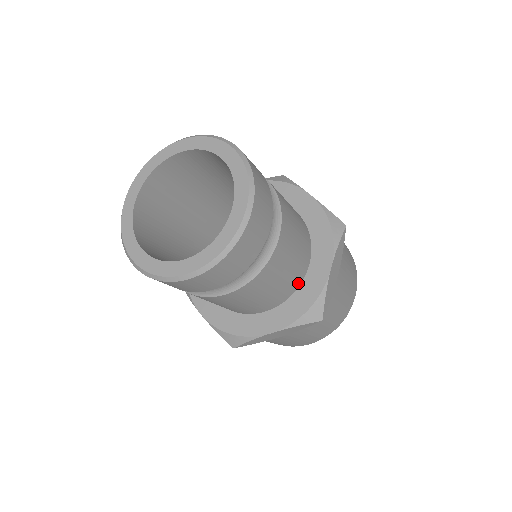
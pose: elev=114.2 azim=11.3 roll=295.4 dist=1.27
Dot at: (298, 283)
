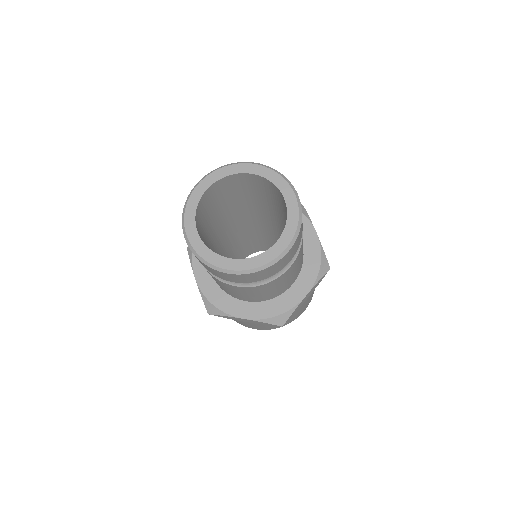
Dot at: (303, 252)
